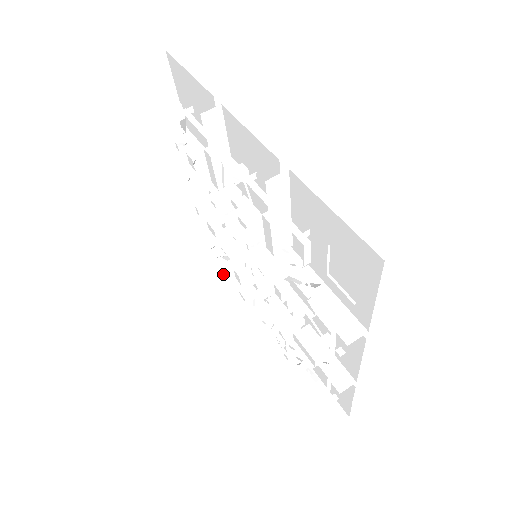
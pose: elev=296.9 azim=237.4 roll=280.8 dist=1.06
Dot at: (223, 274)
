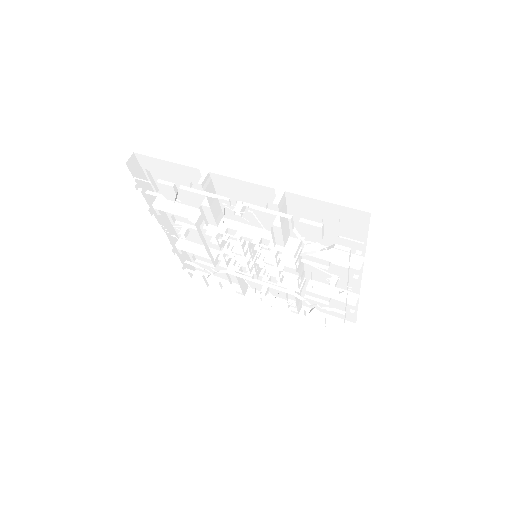
Dot at: (214, 287)
